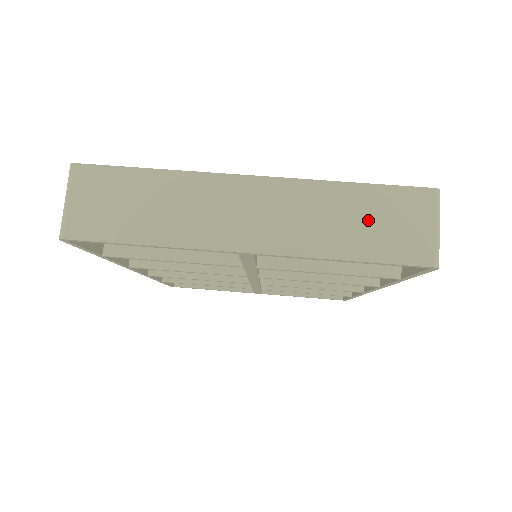
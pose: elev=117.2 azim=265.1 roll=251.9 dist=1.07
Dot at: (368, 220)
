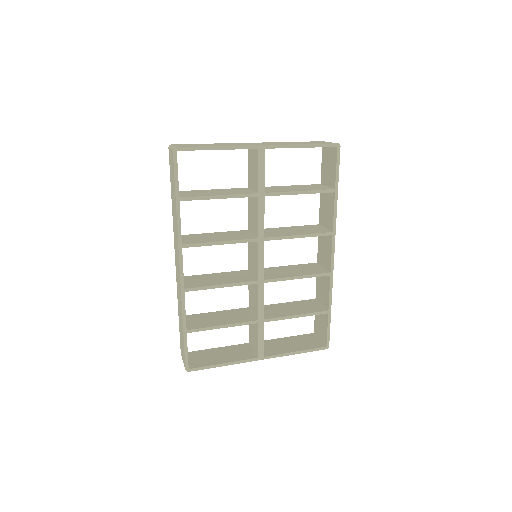
Dot at: occluded
